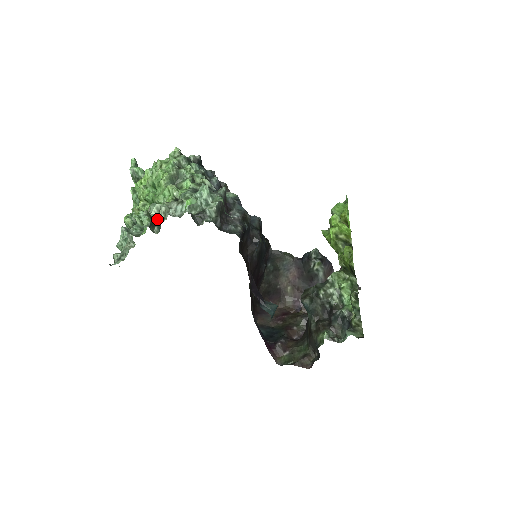
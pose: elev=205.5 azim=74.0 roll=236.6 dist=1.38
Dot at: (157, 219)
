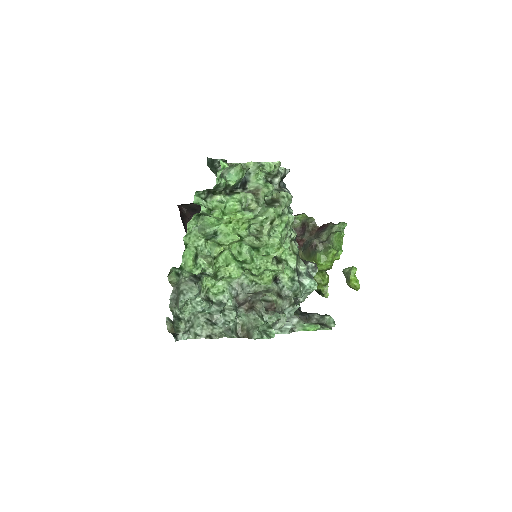
Dot at: occluded
